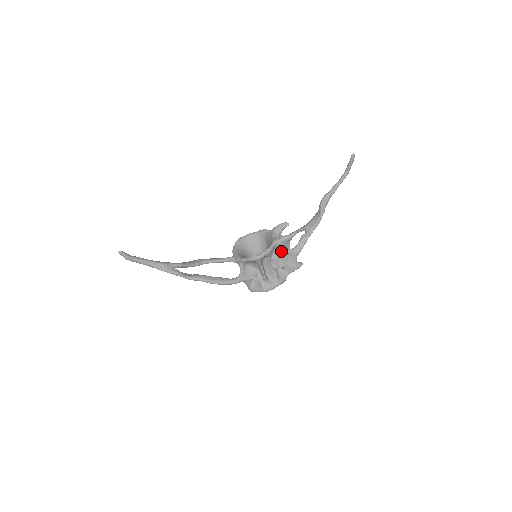
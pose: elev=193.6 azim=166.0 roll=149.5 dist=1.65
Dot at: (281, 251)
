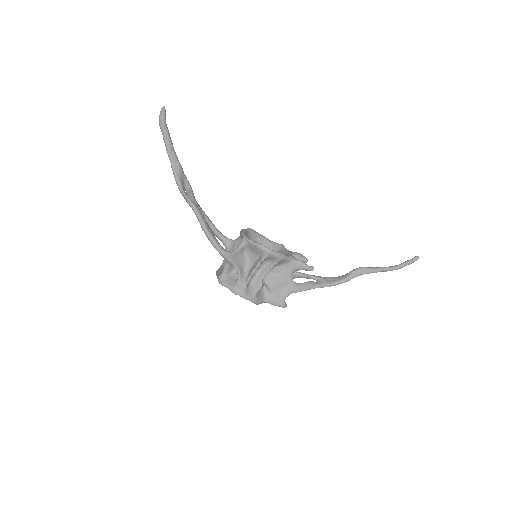
Dot at: (286, 272)
